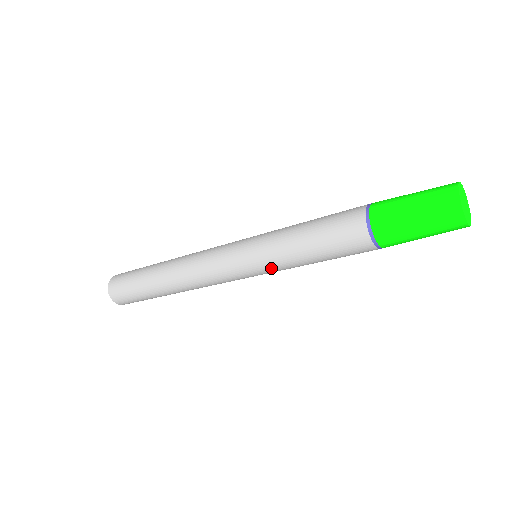
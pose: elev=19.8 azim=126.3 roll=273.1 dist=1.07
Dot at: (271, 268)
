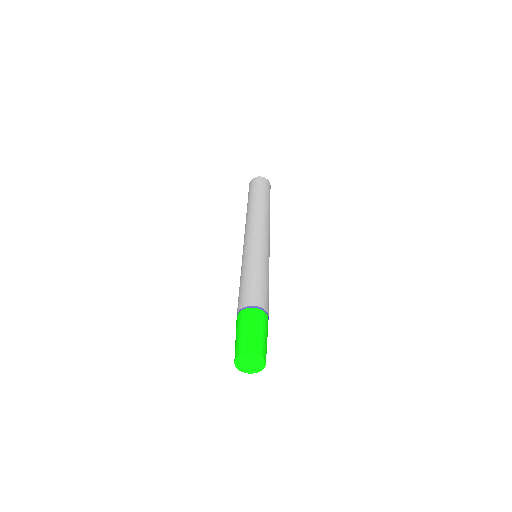
Dot at: occluded
